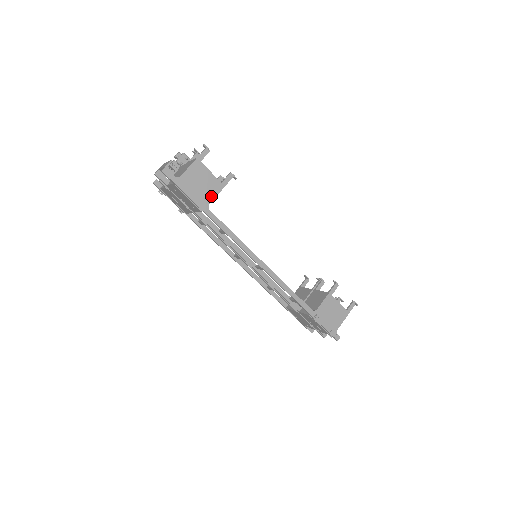
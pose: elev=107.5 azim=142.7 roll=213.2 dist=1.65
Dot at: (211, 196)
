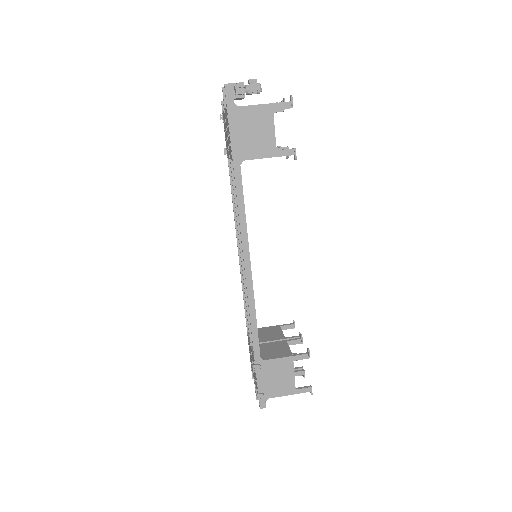
Dot at: (254, 154)
